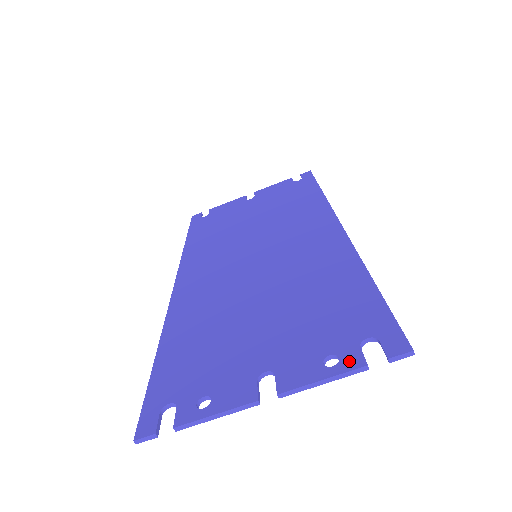
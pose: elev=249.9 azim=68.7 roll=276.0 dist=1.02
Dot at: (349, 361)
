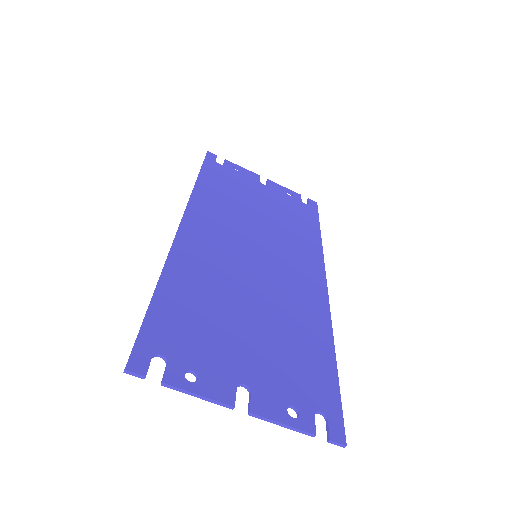
Dot at: (305, 422)
